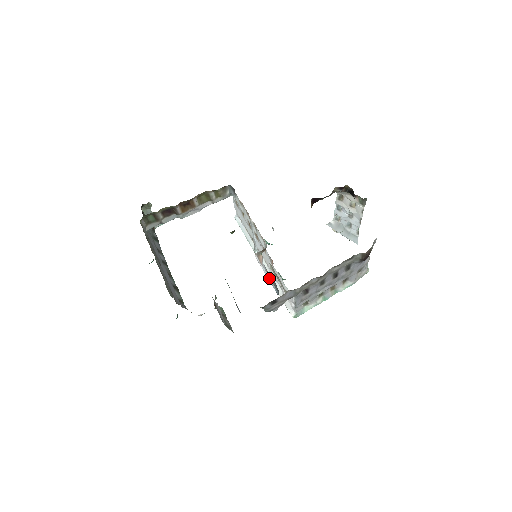
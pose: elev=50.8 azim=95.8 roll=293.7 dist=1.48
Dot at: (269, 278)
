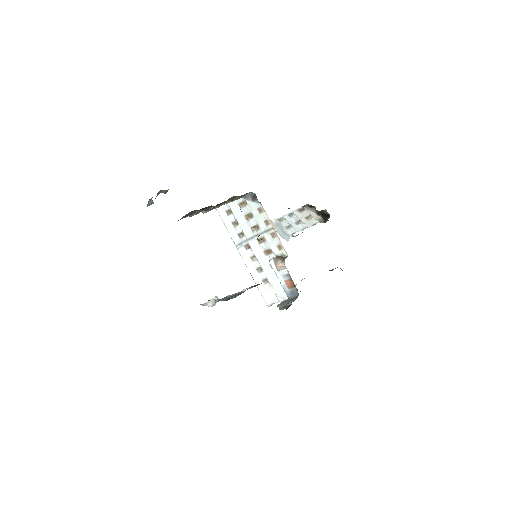
Dot at: (283, 282)
